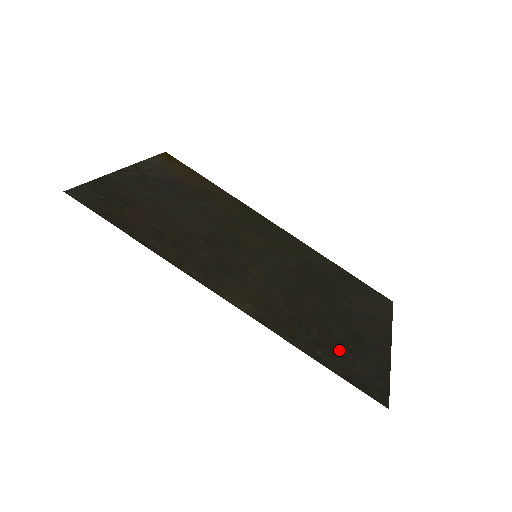
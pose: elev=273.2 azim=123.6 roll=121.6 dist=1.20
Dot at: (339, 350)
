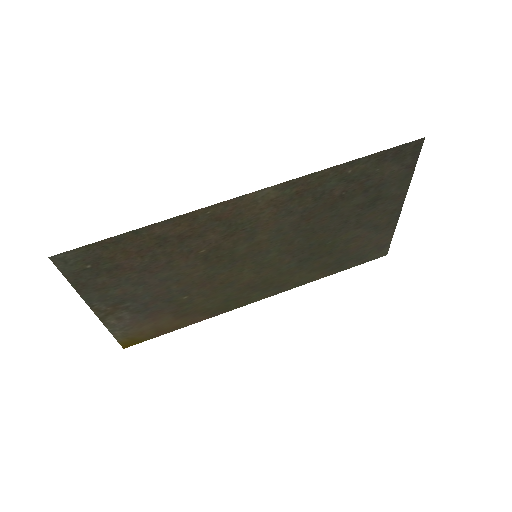
Dot at: (364, 181)
